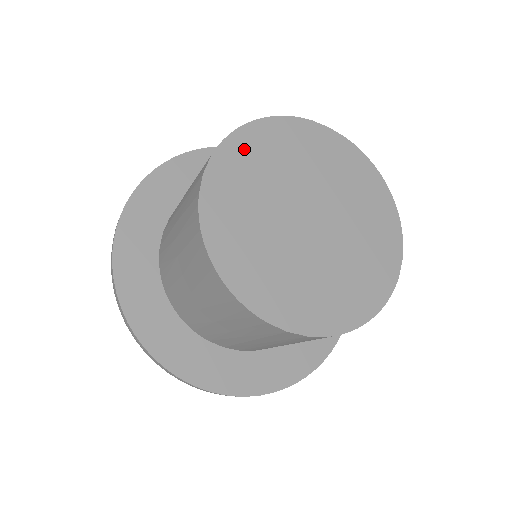
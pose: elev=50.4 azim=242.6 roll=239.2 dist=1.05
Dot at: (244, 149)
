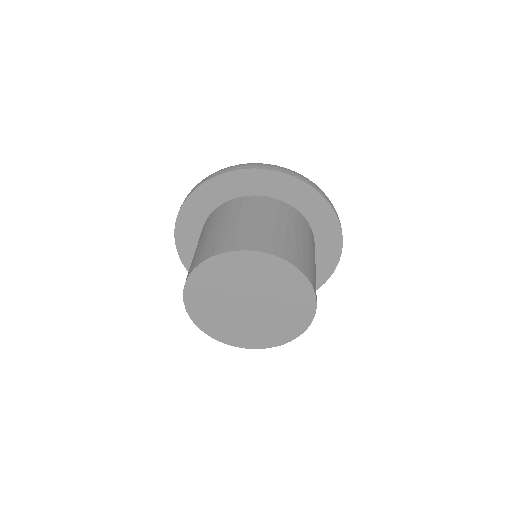
Dot at: (195, 291)
